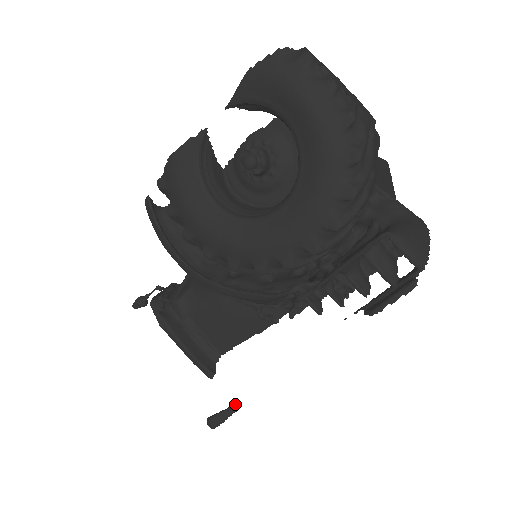
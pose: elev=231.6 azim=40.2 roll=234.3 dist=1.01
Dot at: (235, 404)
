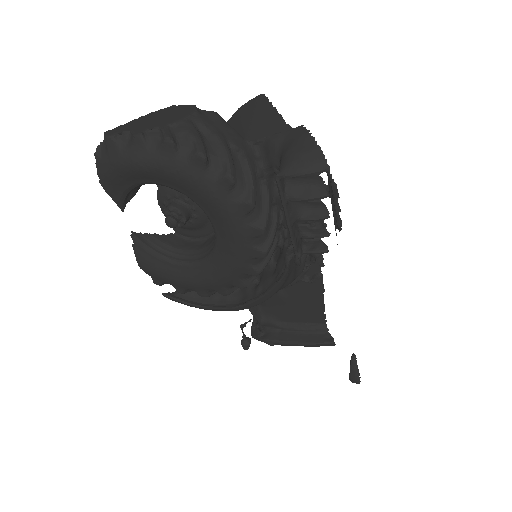
Dot at: (351, 357)
